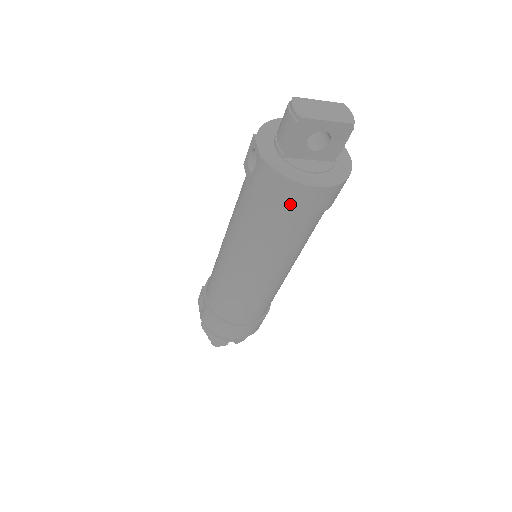
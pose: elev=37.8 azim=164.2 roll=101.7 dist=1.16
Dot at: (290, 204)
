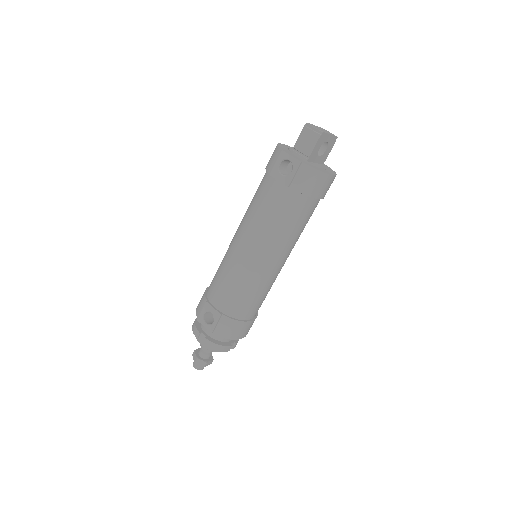
Dot at: (317, 191)
